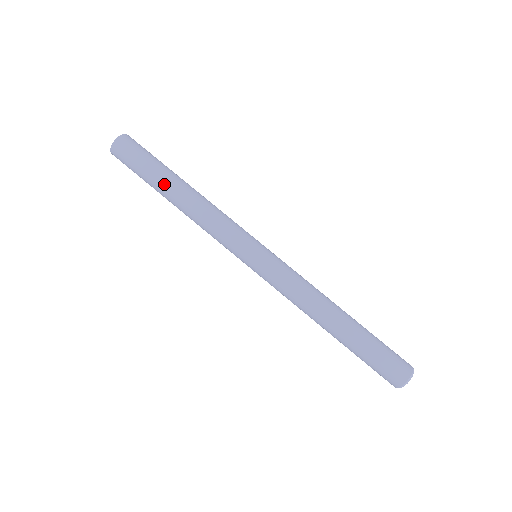
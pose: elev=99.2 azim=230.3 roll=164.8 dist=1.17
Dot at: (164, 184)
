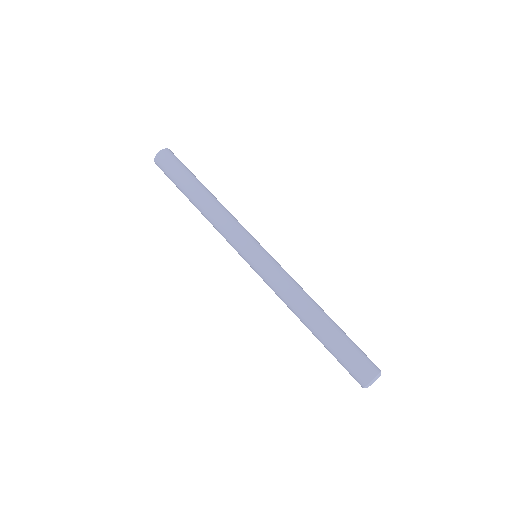
Dot at: (187, 196)
